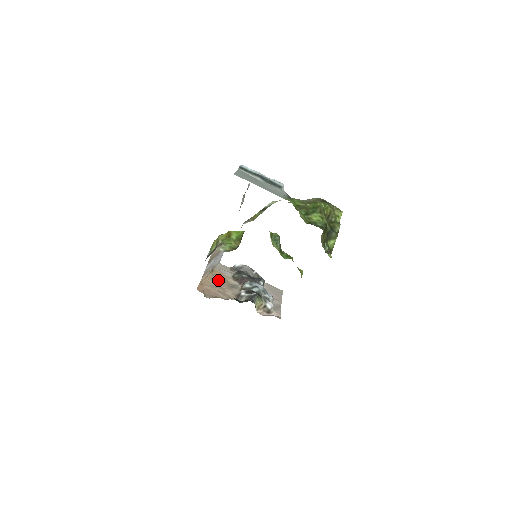
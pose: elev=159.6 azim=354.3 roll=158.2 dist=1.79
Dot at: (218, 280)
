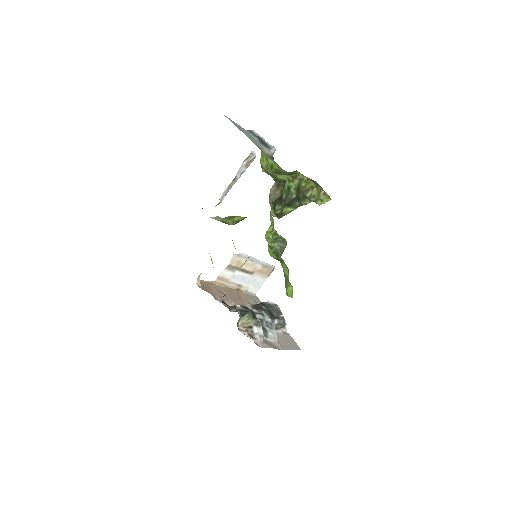
Dot at: (233, 294)
